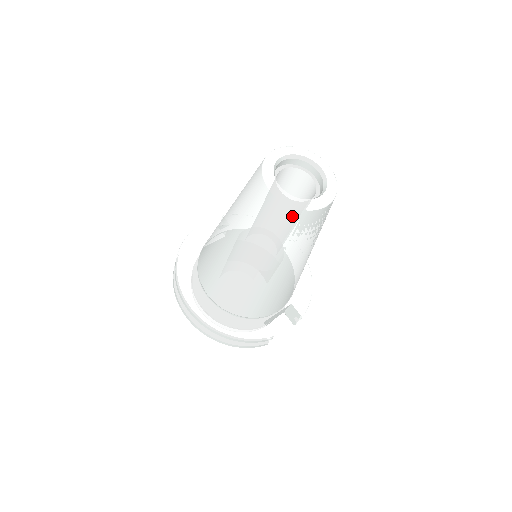
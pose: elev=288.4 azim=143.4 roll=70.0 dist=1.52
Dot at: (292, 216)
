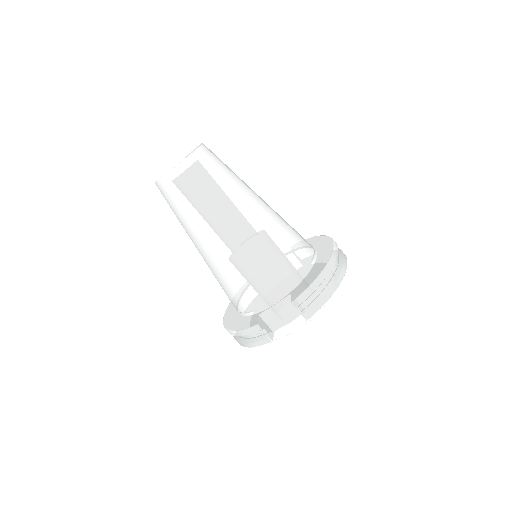
Dot at: (162, 190)
